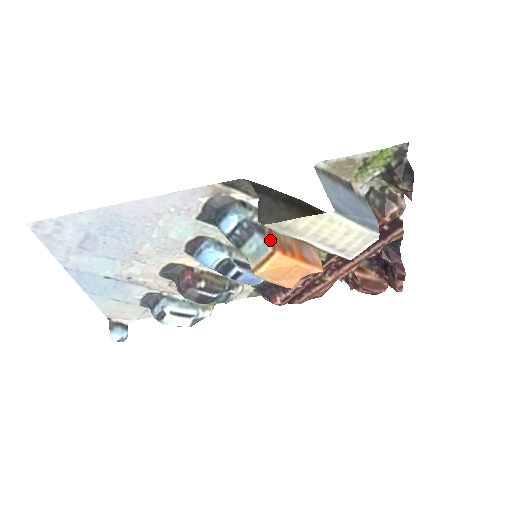
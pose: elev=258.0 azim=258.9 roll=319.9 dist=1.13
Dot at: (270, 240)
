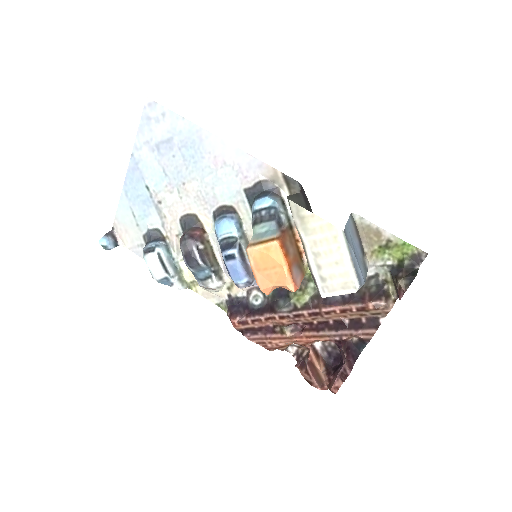
Dot at: (280, 233)
